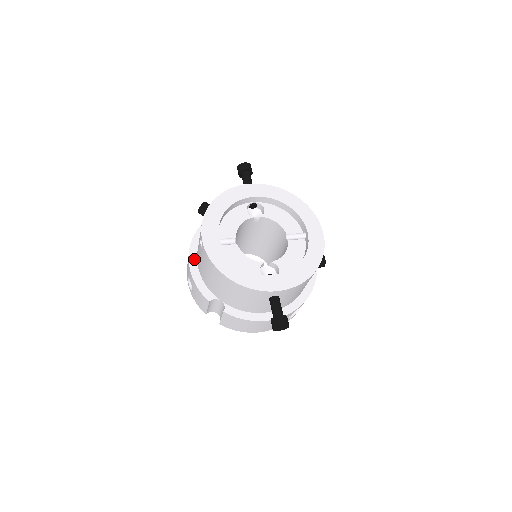
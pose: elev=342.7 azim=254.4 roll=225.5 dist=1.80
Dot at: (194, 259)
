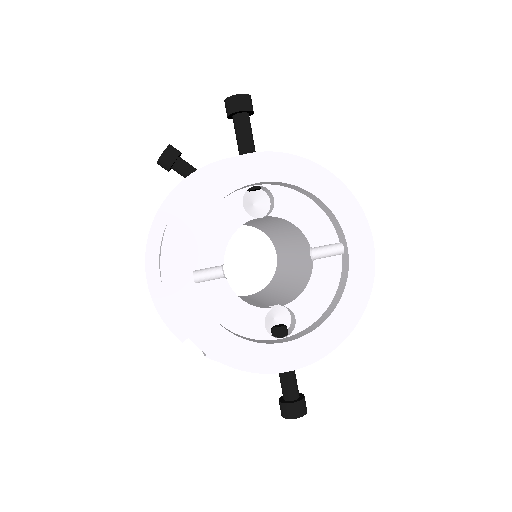
Dot at: (154, 270)
